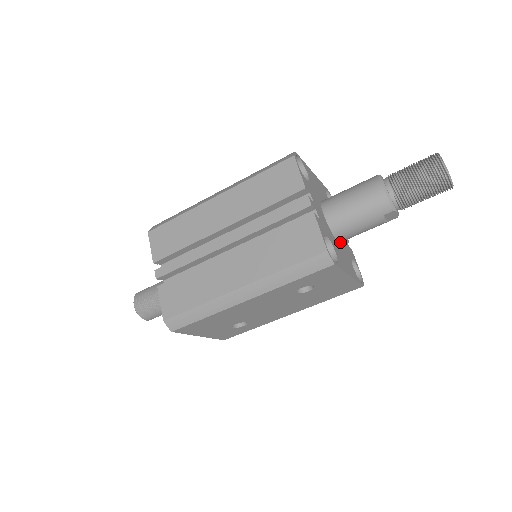
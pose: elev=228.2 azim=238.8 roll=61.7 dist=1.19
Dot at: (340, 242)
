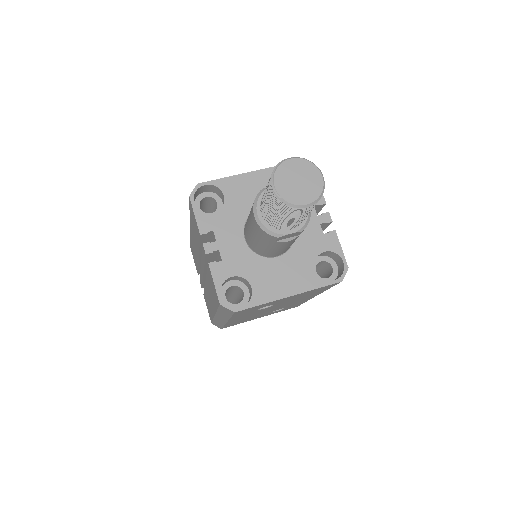
Dot at: (287, 250)
